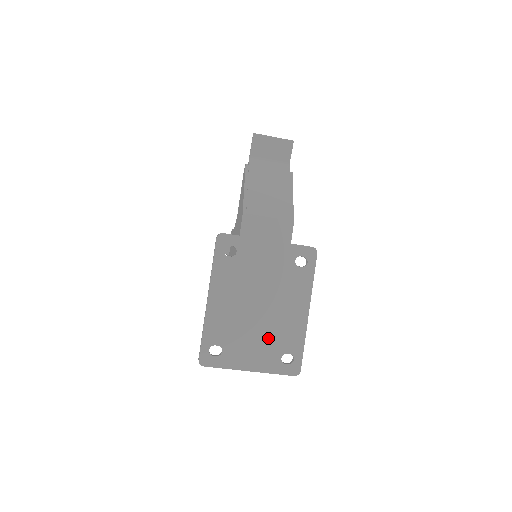
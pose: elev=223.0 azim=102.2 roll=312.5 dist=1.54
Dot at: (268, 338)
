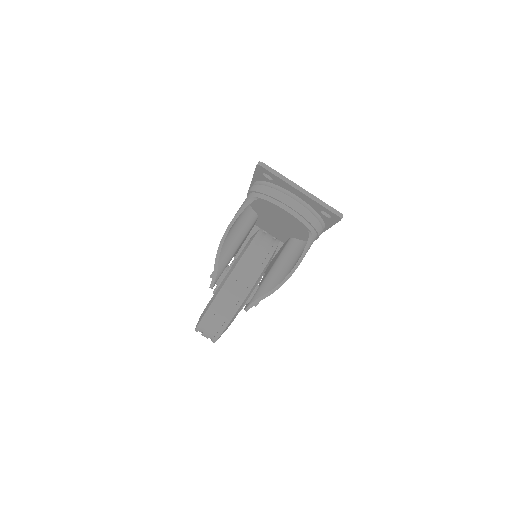
Dot at: occluded
